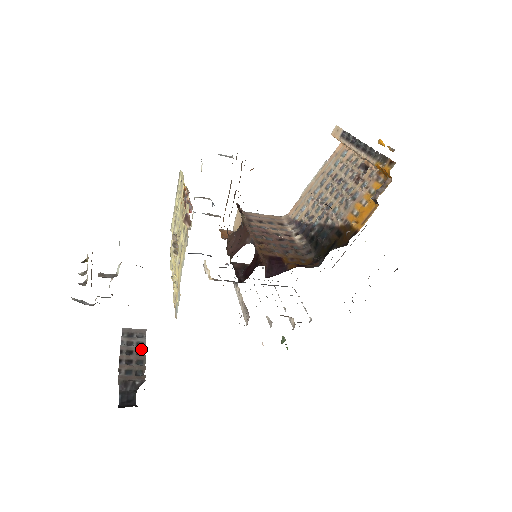
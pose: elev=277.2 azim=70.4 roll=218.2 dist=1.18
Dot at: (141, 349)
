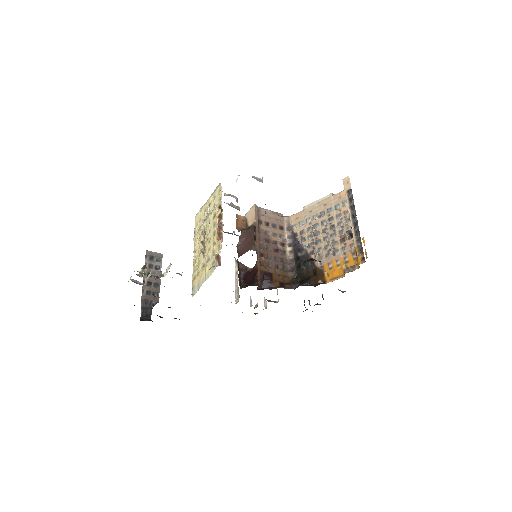
Dot at: occluded
